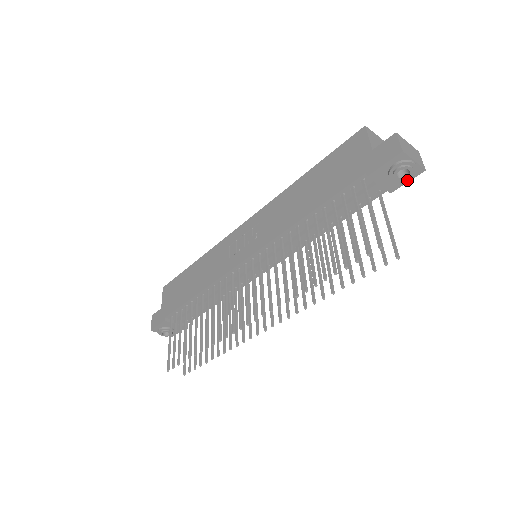
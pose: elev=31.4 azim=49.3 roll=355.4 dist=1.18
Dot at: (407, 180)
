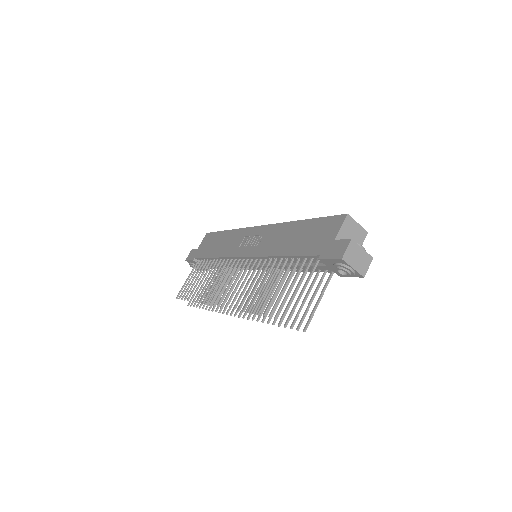
Dot at: (351, 276)
